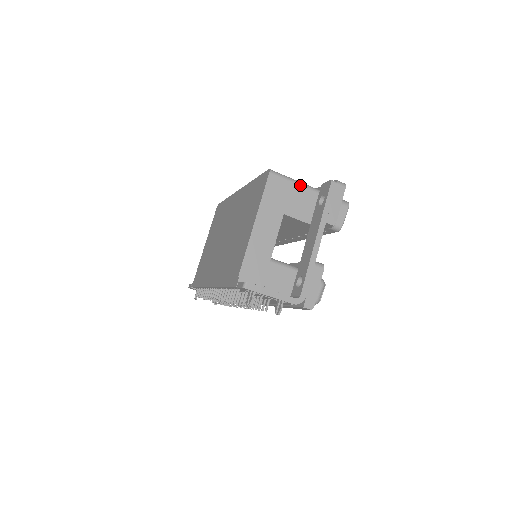
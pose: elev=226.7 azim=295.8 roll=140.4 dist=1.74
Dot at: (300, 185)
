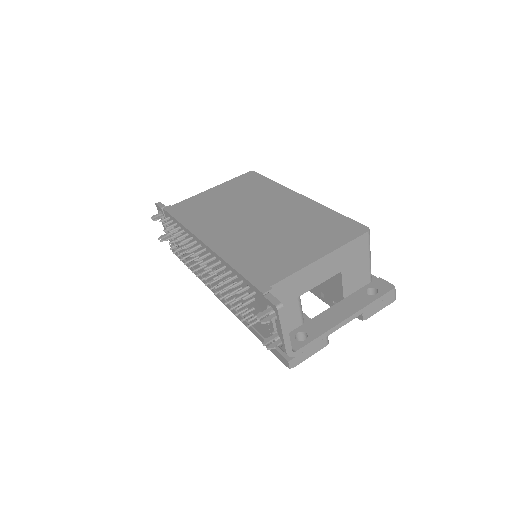
Dot at: (370, 262)
